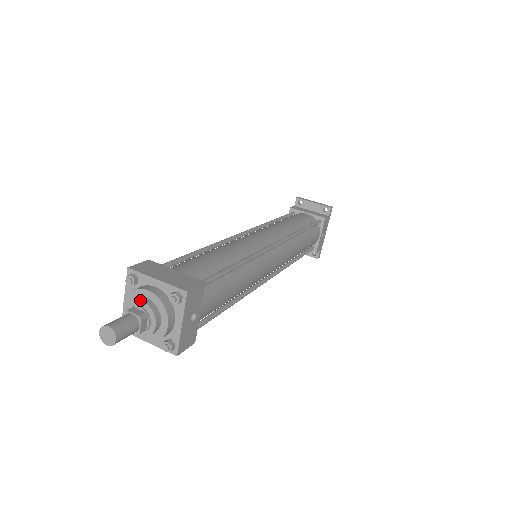
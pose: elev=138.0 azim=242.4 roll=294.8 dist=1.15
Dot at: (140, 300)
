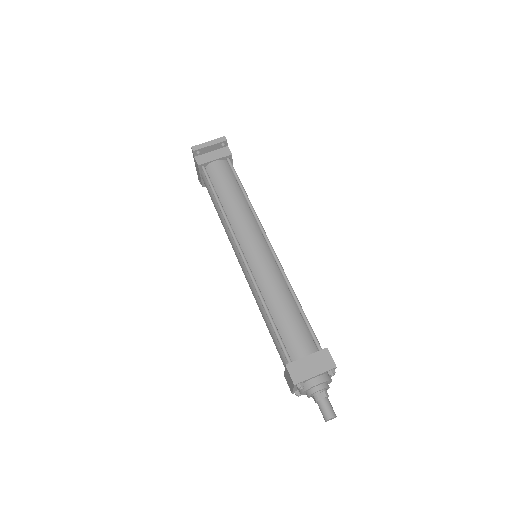
Dot at: (319, 391)
